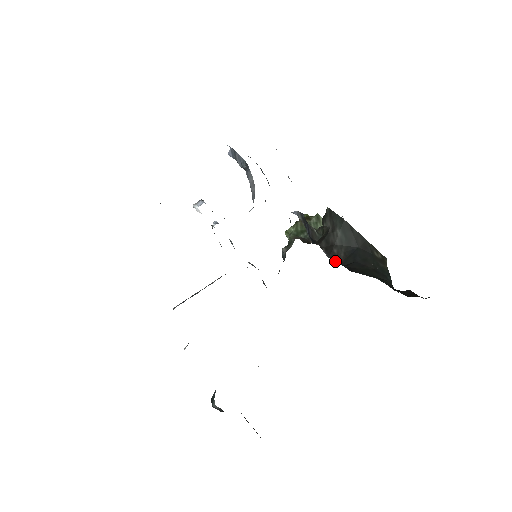
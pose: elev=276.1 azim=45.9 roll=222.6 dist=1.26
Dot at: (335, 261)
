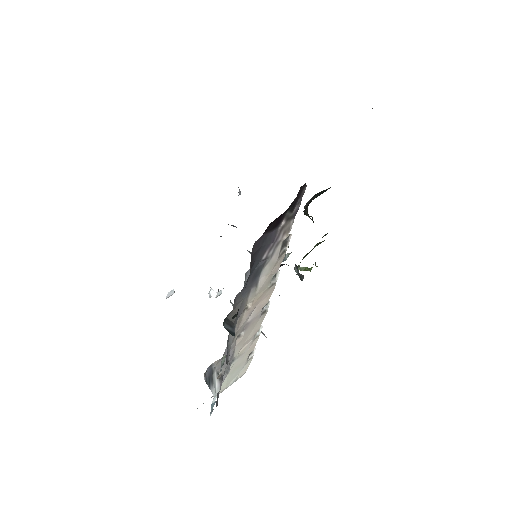
Dot at: occluded
